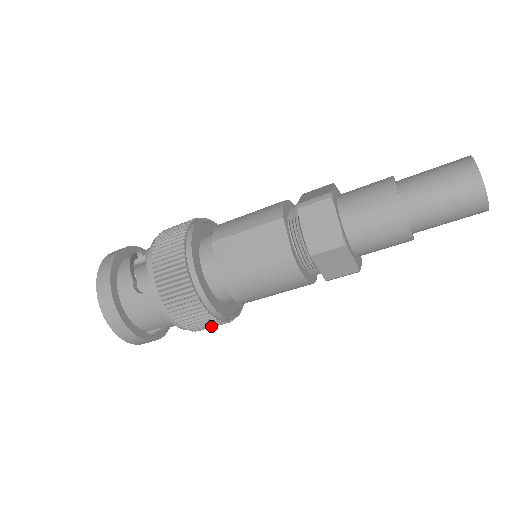
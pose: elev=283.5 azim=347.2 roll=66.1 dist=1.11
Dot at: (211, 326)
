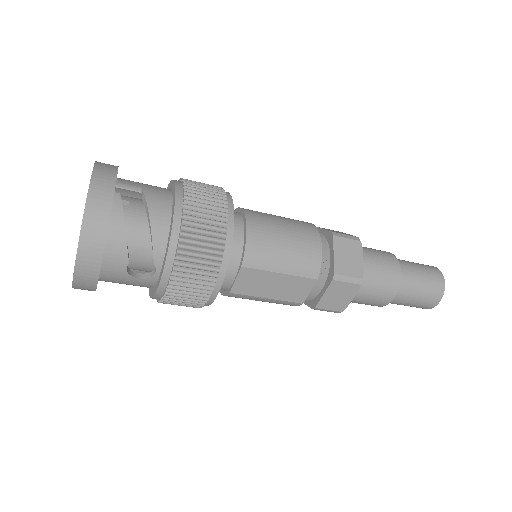
Dot at: occluded
